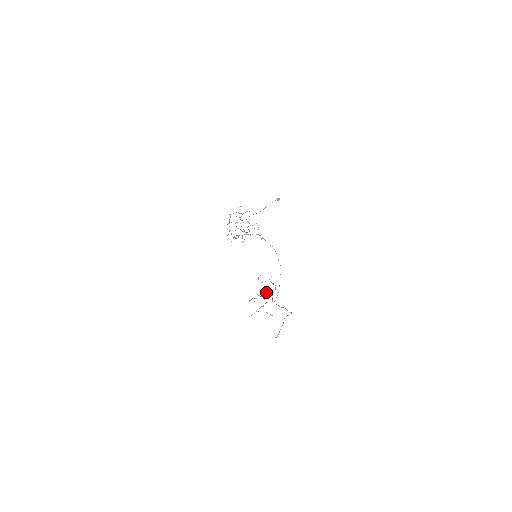
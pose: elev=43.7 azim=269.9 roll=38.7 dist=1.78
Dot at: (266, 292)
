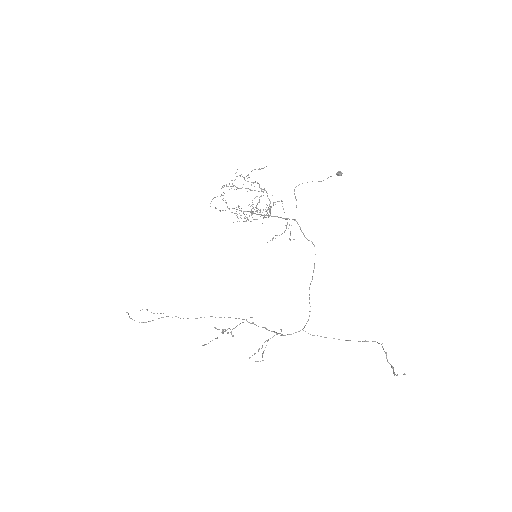
Dot at: occluded
